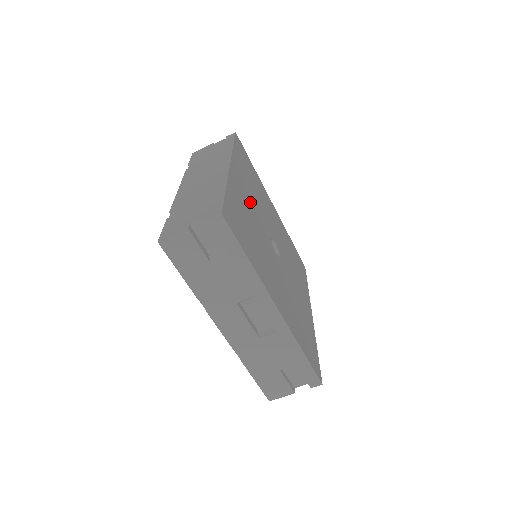
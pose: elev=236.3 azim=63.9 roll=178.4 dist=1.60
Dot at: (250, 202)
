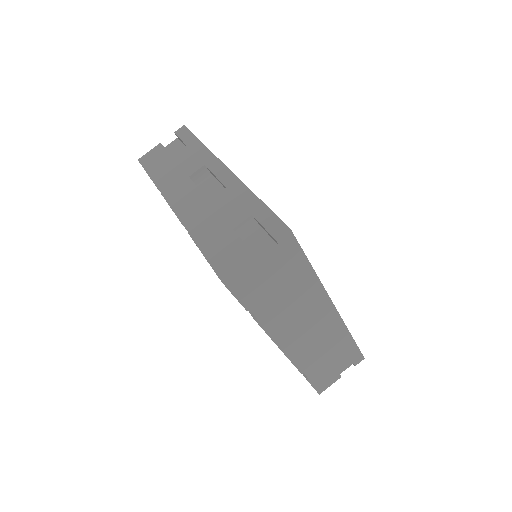
Dot at: occluded
